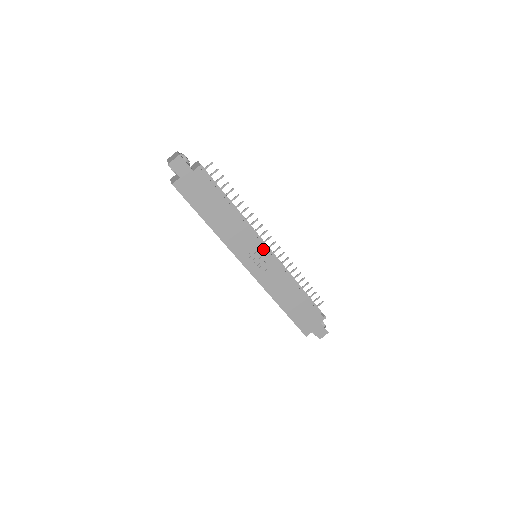
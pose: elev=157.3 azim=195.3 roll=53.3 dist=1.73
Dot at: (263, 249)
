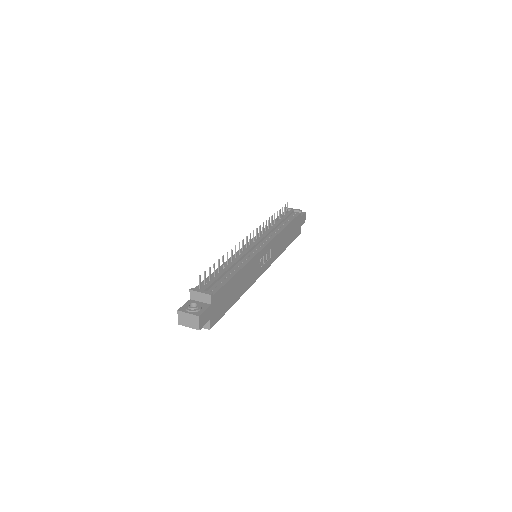
Dot at: (263, 251)
